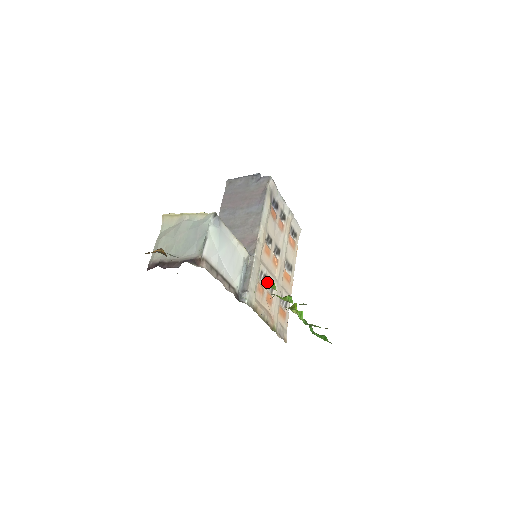
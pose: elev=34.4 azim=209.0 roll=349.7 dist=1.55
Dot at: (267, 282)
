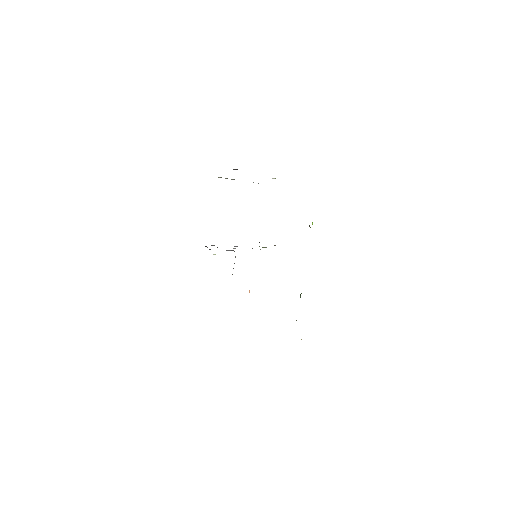
Dot at: occluded
